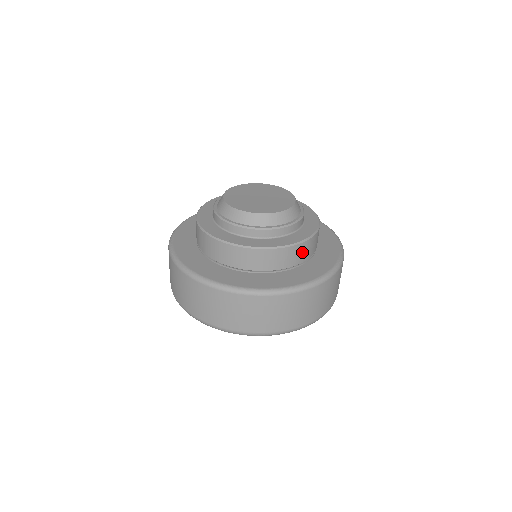
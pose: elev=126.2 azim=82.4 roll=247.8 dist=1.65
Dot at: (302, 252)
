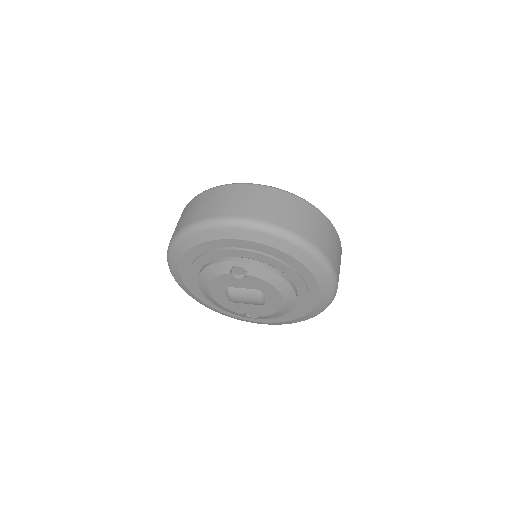
Dot at: occluded
